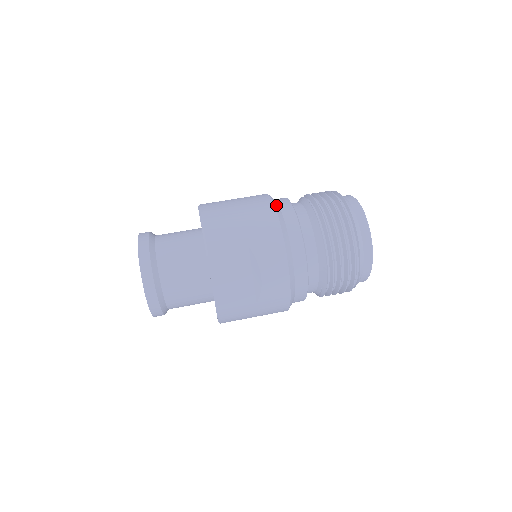
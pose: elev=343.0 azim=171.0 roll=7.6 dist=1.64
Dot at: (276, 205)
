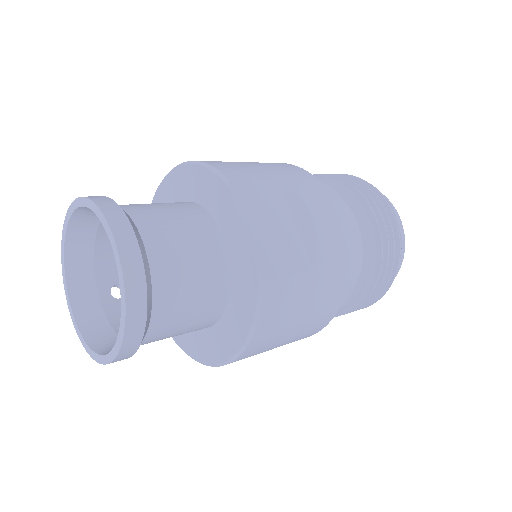
Dot at: occluded
